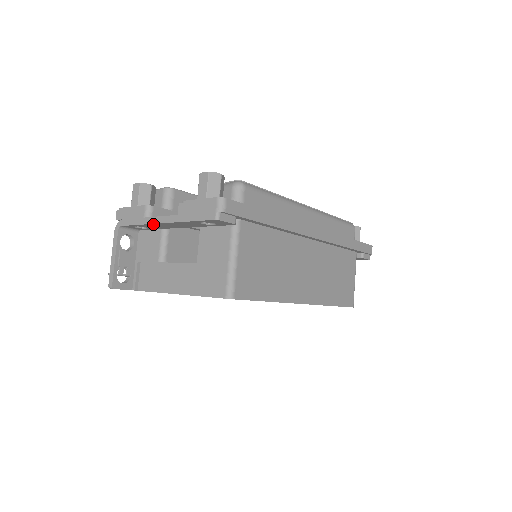
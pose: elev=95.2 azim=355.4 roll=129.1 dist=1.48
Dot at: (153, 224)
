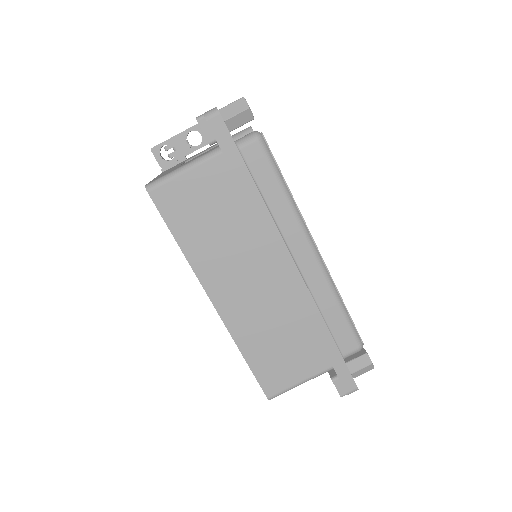
Dot at: occluded
